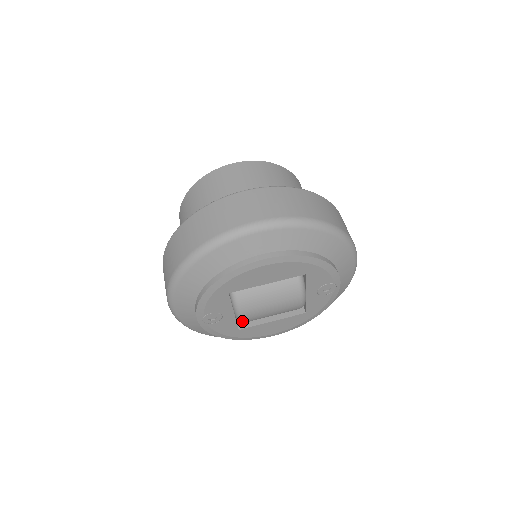
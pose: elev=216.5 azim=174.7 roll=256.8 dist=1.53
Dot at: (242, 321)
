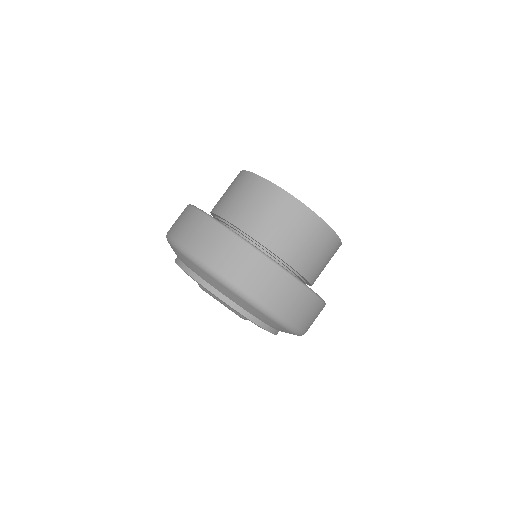
Dot at: occluded
